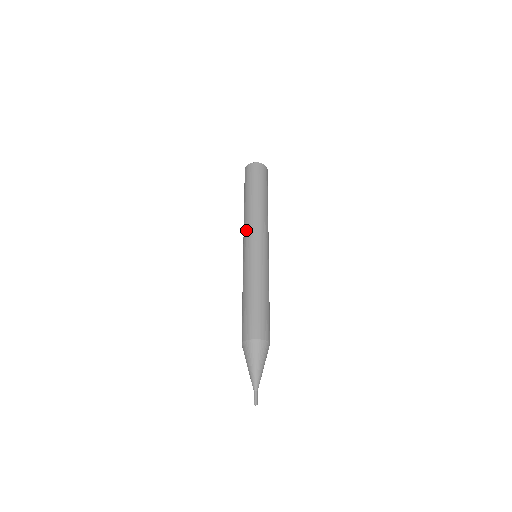
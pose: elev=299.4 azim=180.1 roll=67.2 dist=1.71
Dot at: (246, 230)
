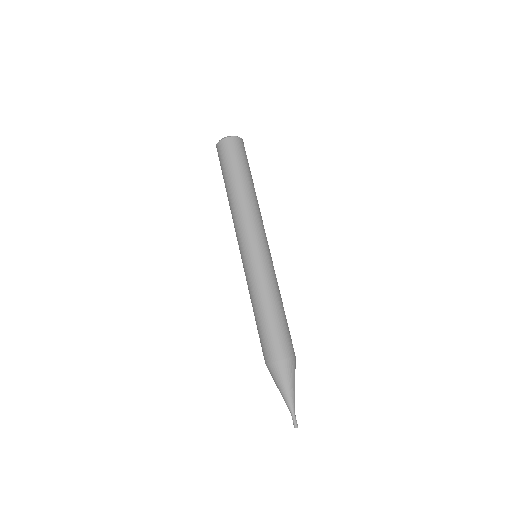
Dot at: (235, 231)
